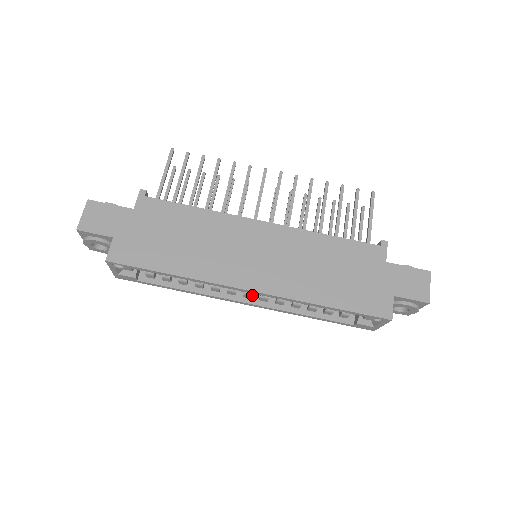
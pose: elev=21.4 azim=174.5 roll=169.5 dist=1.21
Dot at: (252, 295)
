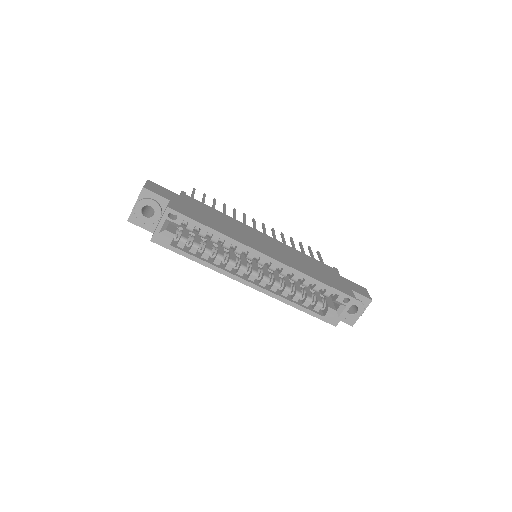
Dot at: (253, 280)
